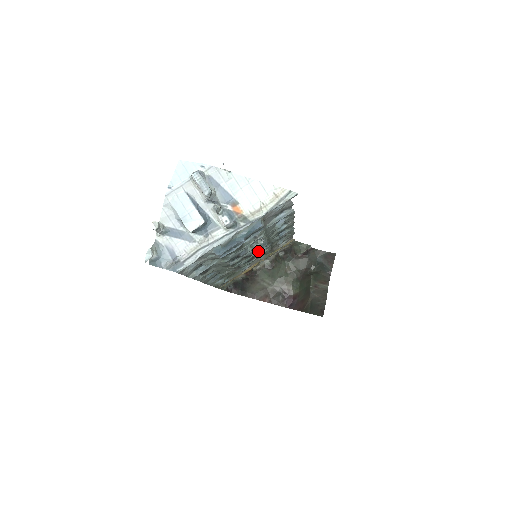
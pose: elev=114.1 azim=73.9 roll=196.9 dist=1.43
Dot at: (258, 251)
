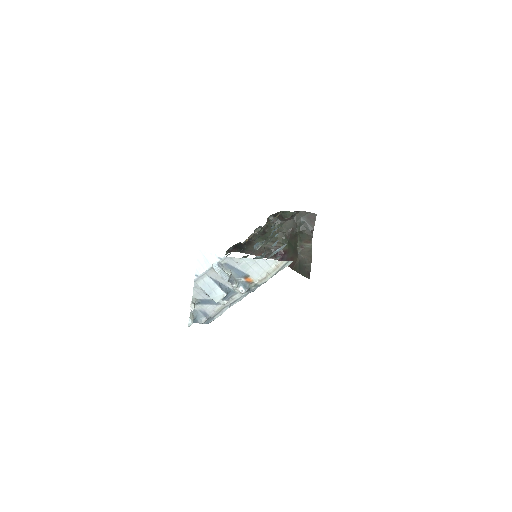
Dot at: occluded
